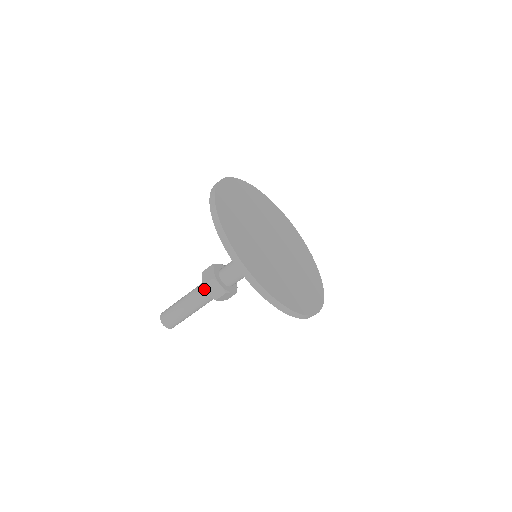
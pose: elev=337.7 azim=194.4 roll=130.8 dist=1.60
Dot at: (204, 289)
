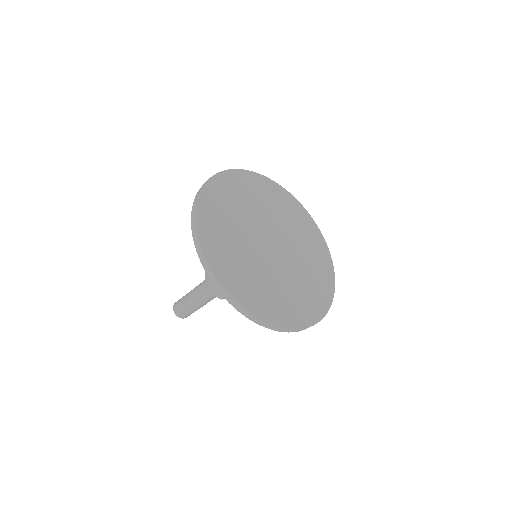
Dot at: occluded
